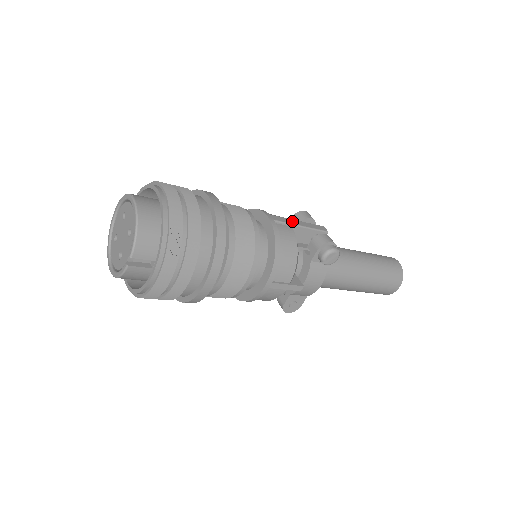
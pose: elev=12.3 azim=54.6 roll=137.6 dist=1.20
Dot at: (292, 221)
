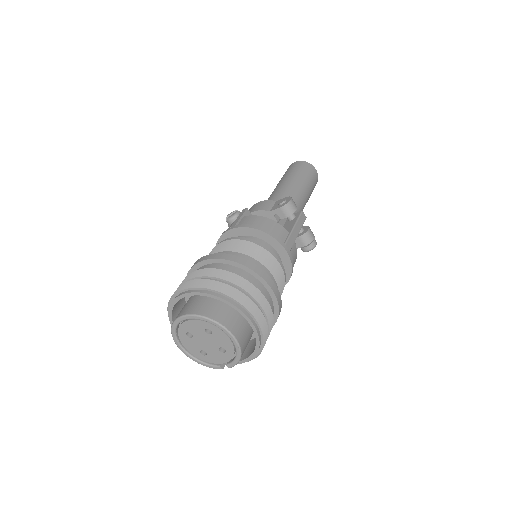
Dot at: (294, 235)
